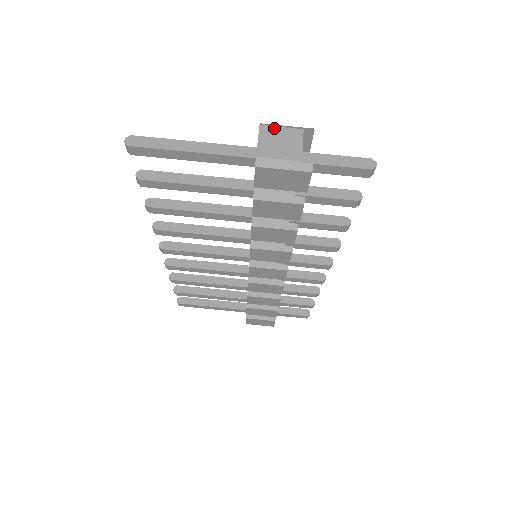
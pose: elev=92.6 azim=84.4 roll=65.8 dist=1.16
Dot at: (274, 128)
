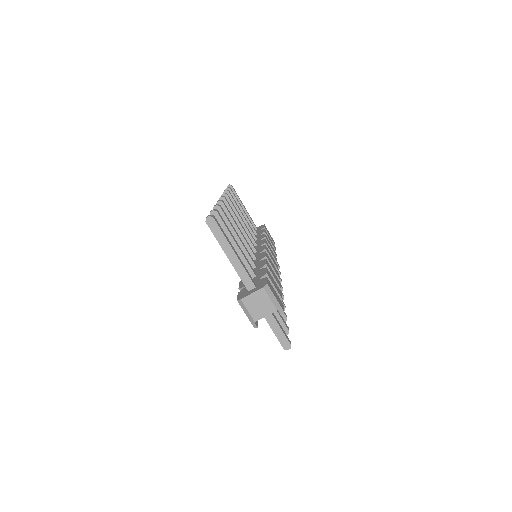
Dot at: (267, 296)
